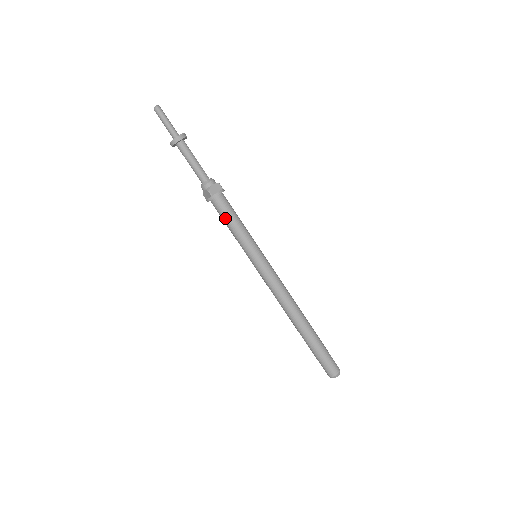
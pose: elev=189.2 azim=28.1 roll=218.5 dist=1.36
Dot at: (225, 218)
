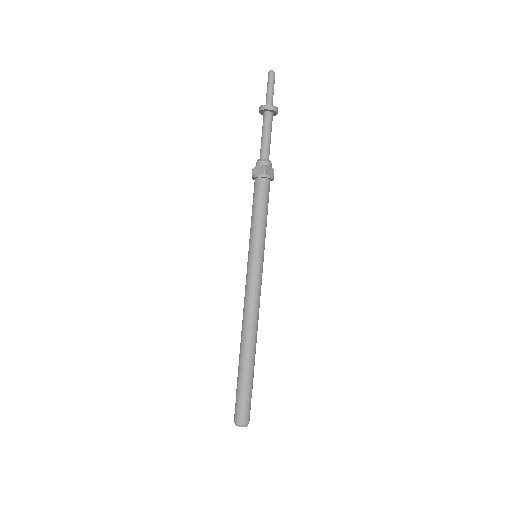
Dot at: (259, 201)
